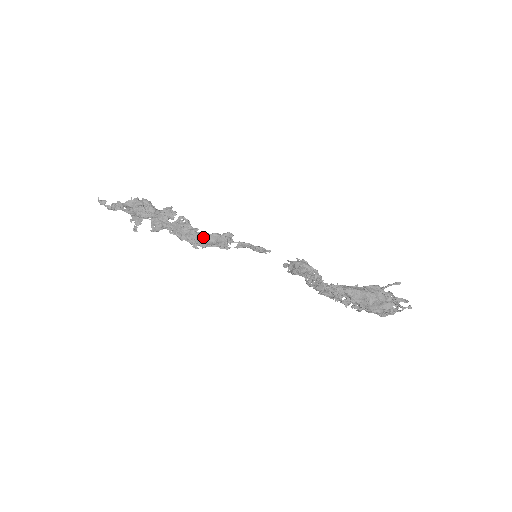
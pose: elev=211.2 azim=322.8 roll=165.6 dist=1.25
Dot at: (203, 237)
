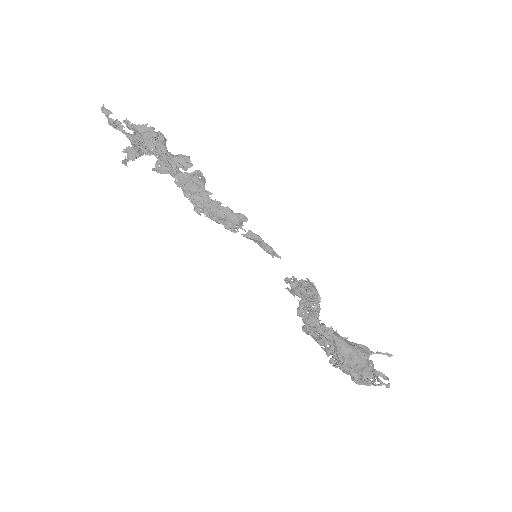
Dot at: (213, 205)
